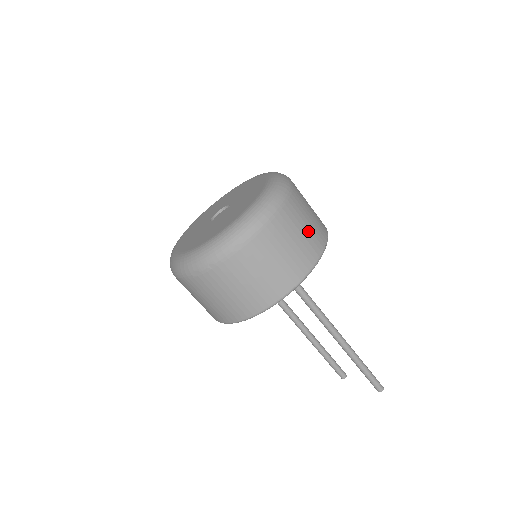
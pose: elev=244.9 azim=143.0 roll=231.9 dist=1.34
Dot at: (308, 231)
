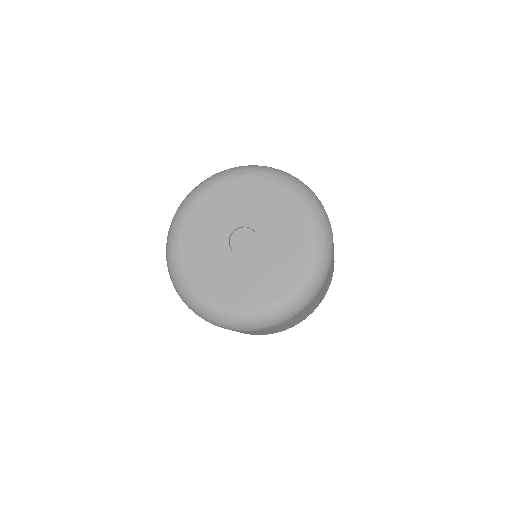
Dot at: occluded
